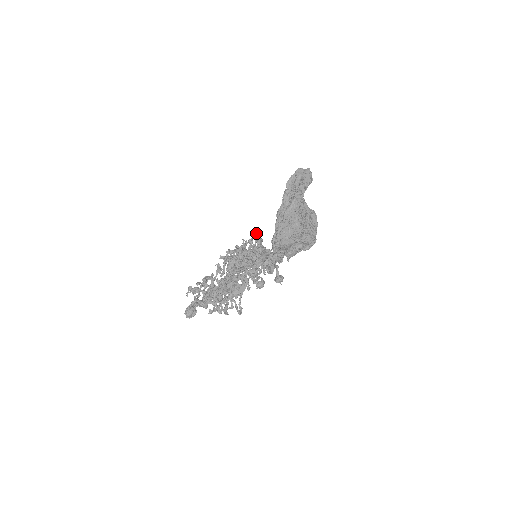
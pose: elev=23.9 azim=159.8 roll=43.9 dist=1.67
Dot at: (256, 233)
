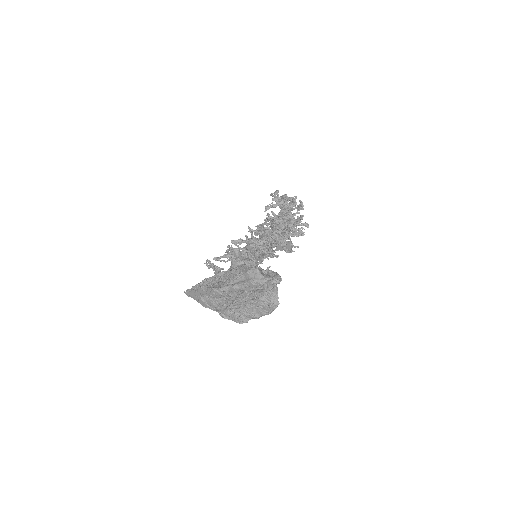
Dot at: (233, 253)
